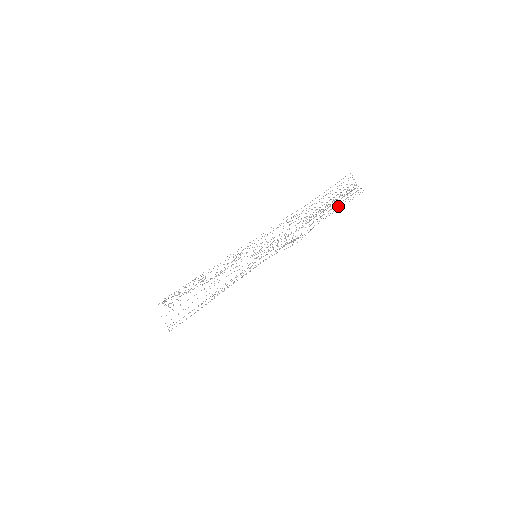
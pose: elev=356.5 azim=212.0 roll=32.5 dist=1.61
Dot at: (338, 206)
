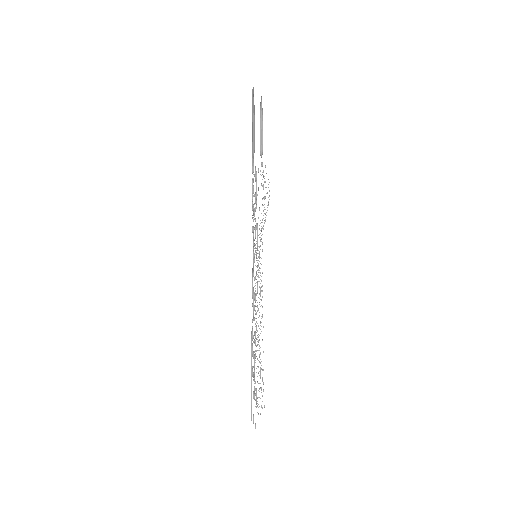
Dot at: occluded
